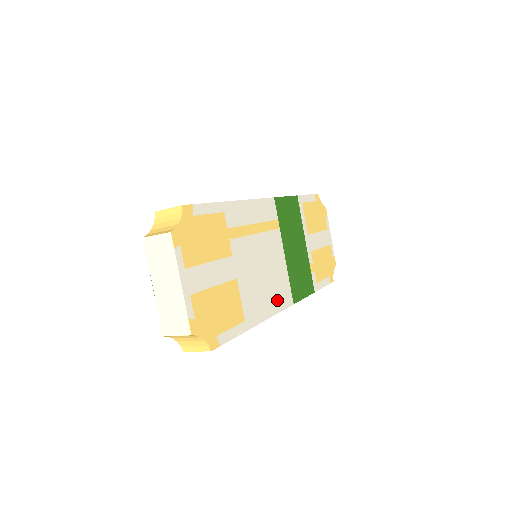
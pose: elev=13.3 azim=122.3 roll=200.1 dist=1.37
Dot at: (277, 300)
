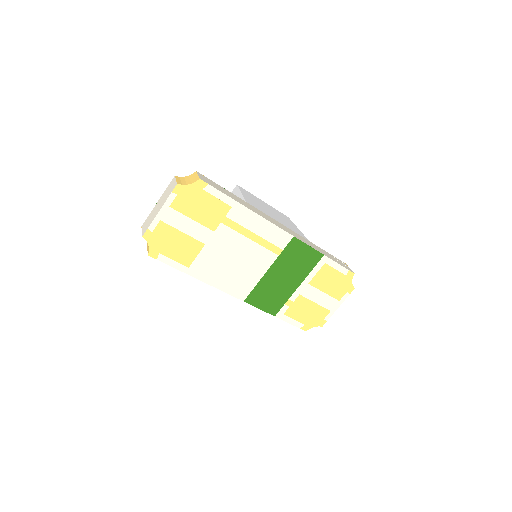
Dot at: (230, 285)
